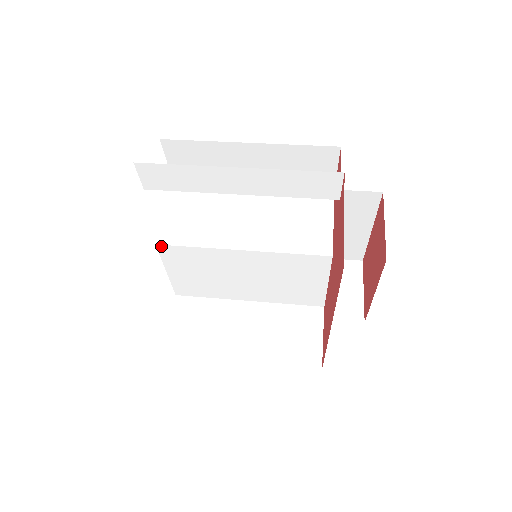
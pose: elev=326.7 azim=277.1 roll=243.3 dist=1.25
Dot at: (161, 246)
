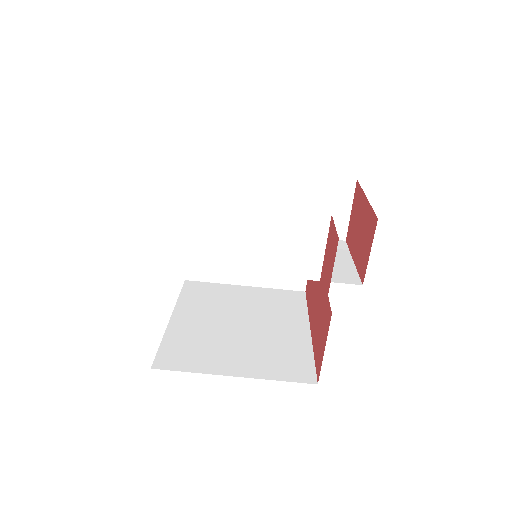
Dot at: (175, 266)
